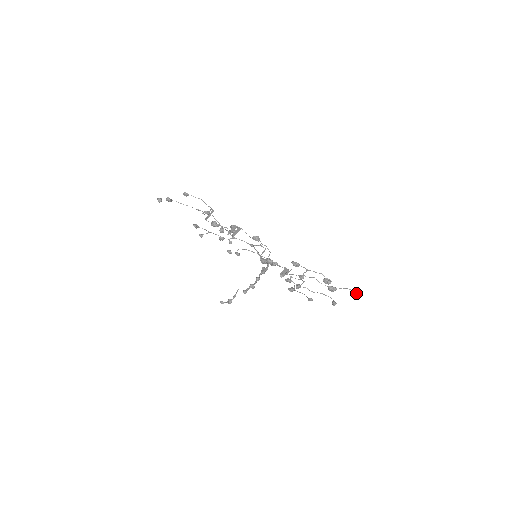
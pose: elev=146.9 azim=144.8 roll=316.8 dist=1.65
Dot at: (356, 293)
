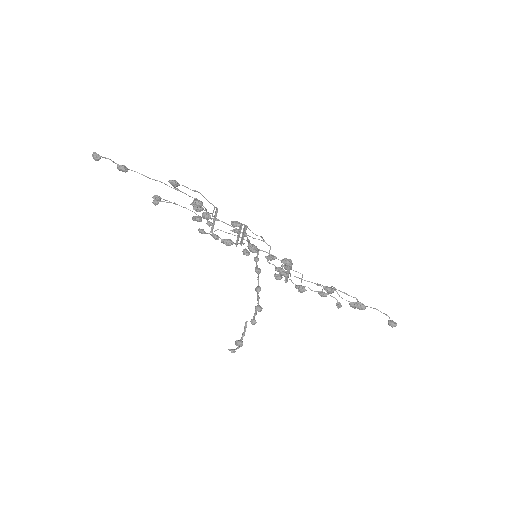
Dot at: (393, 322)
